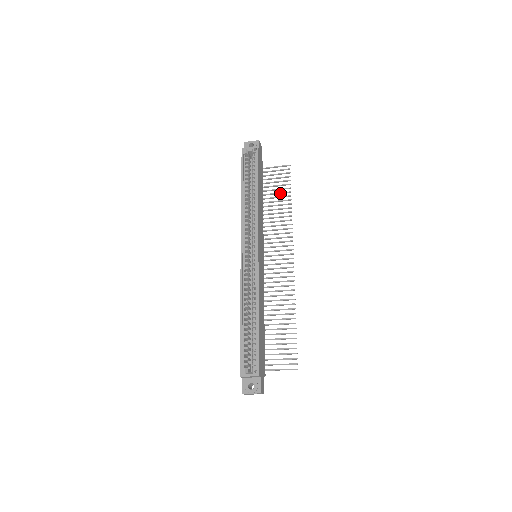
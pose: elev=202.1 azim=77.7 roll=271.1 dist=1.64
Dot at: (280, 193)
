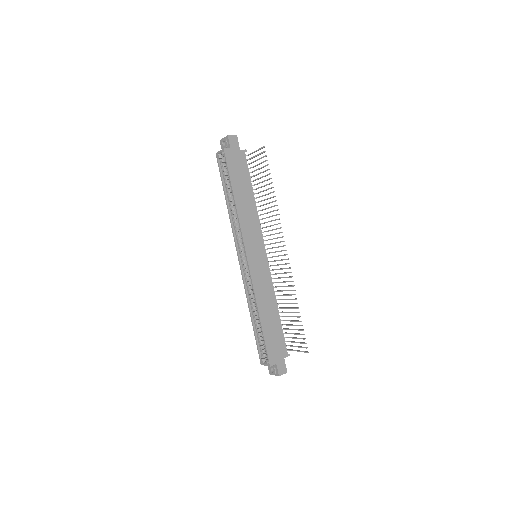
Dot at: (264, 181)
